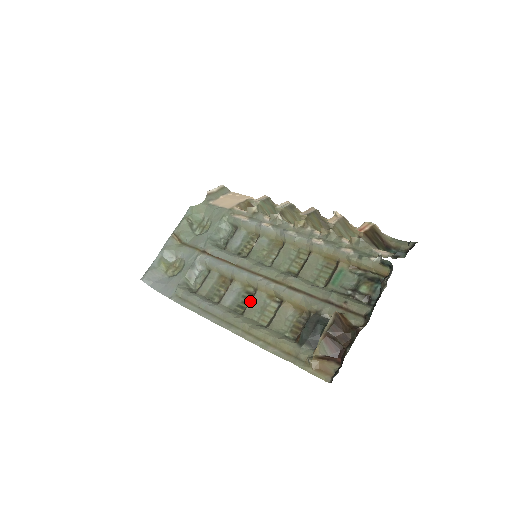
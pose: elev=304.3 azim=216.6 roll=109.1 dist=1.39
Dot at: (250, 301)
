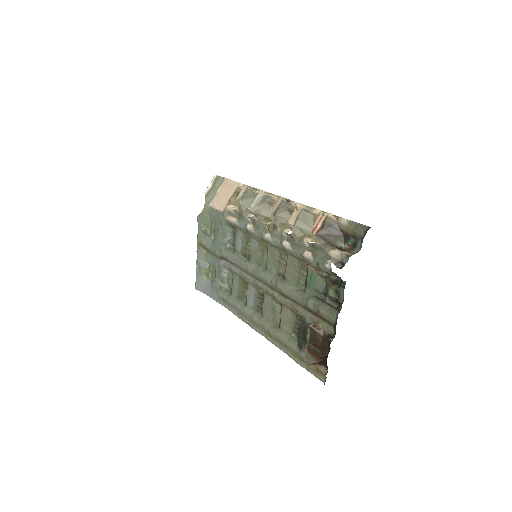
Dot at: (263, 303)
